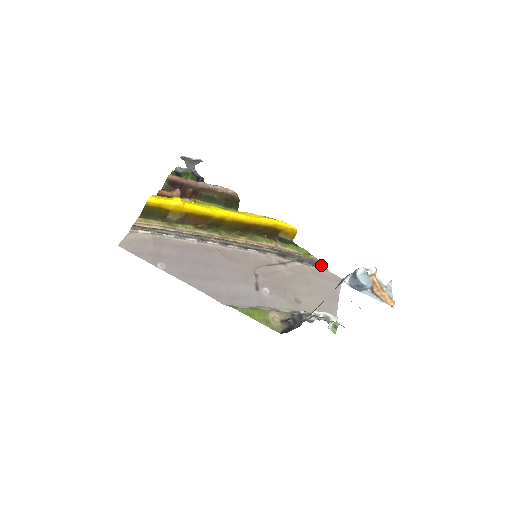
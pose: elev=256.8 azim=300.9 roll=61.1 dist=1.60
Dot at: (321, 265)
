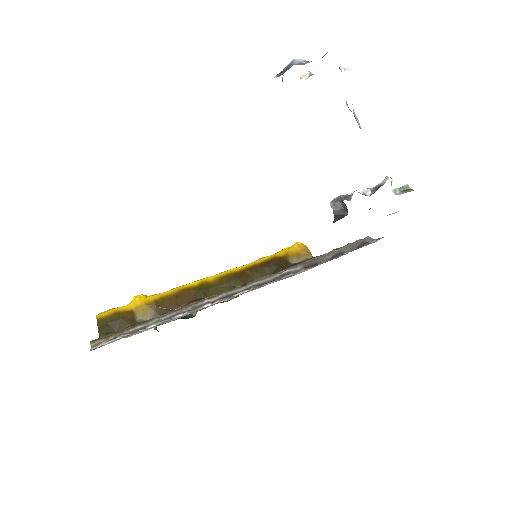
Dot at: (367, 242)
